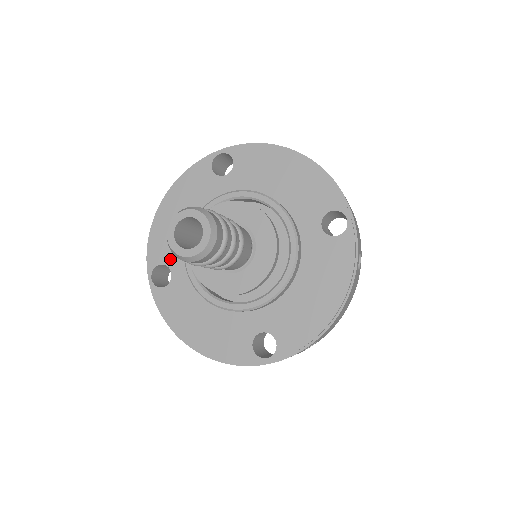
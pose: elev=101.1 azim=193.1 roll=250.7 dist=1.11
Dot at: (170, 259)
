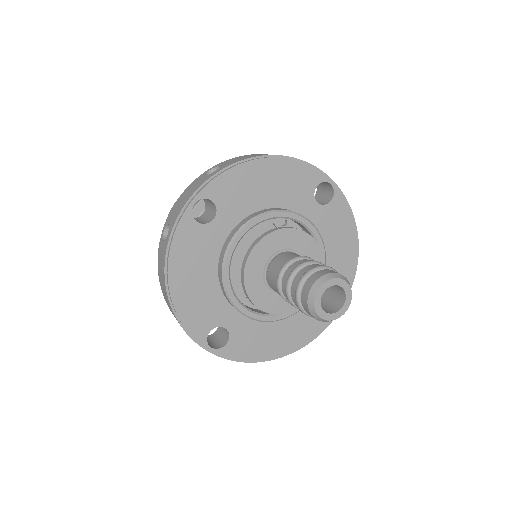
Dot at: (224, 208)
